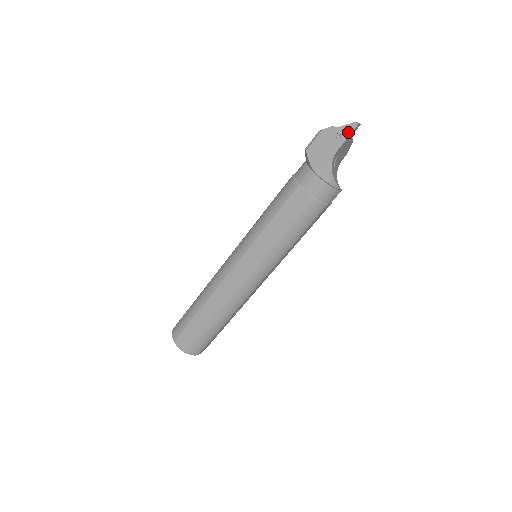
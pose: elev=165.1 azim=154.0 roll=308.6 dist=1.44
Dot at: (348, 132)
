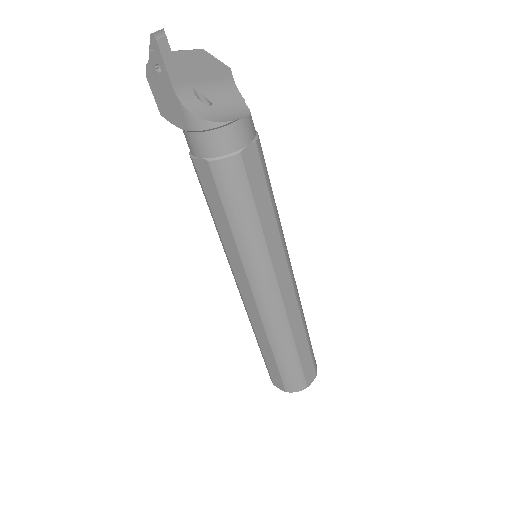
Dot at: (157, 54)
